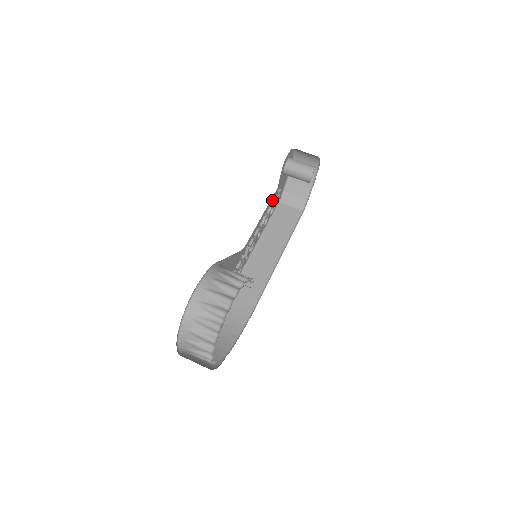
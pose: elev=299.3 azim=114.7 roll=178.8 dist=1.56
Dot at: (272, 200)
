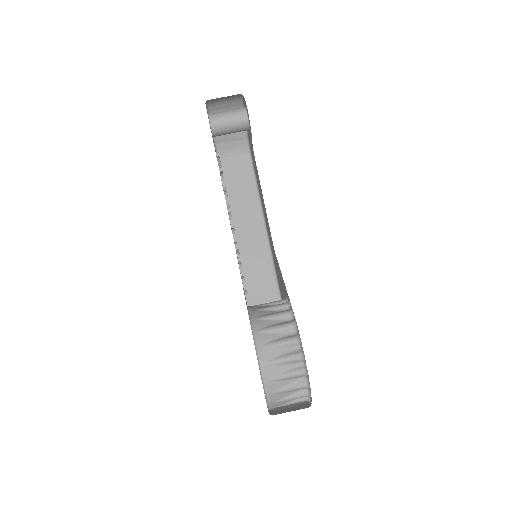
Dot at: occluded
